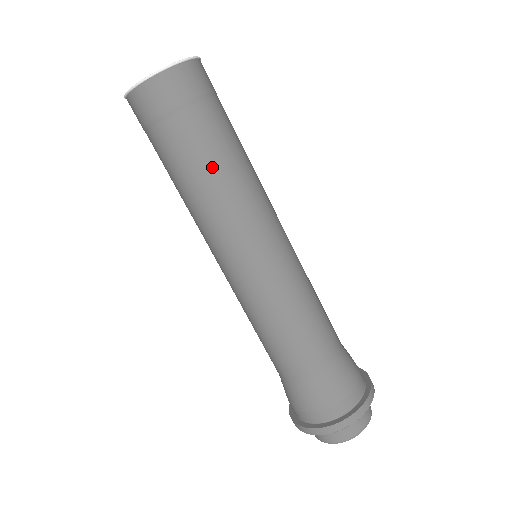
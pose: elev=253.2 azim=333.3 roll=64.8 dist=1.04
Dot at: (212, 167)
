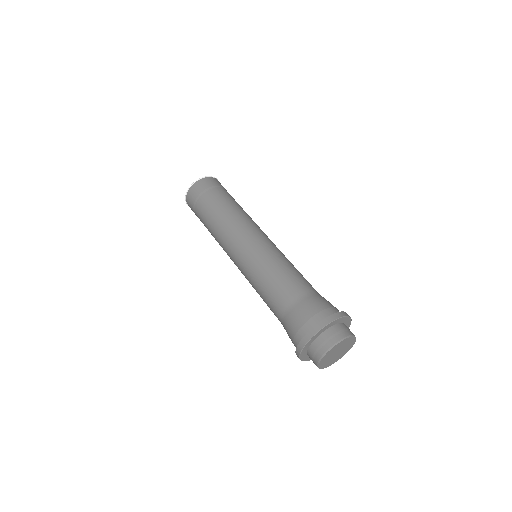
Dot at: (223, 207)
